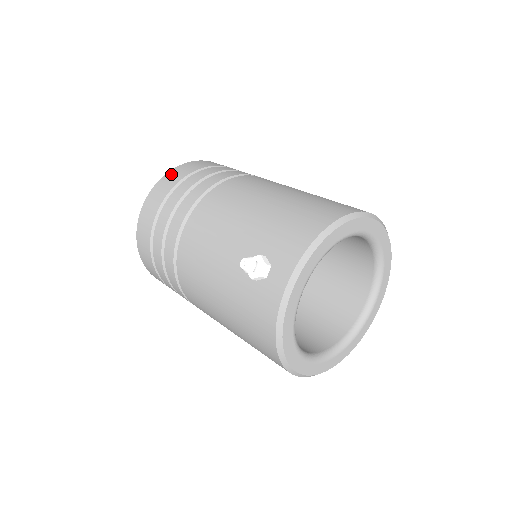
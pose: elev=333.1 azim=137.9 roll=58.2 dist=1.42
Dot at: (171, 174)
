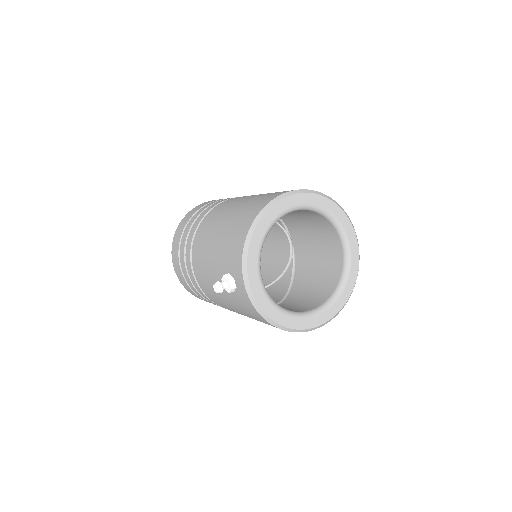
Dot at: (175, 236)
